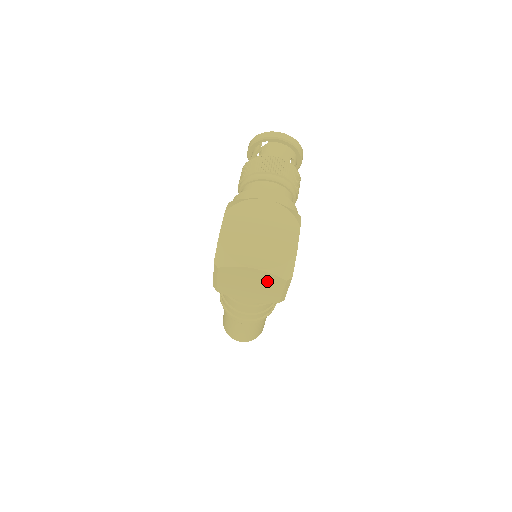
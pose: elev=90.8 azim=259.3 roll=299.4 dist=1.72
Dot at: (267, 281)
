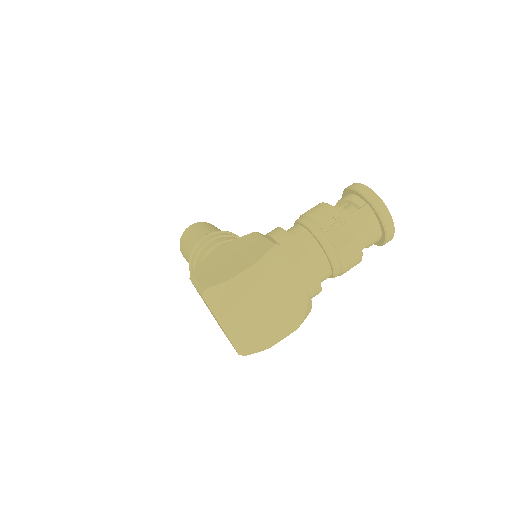
Dot at: occluded
